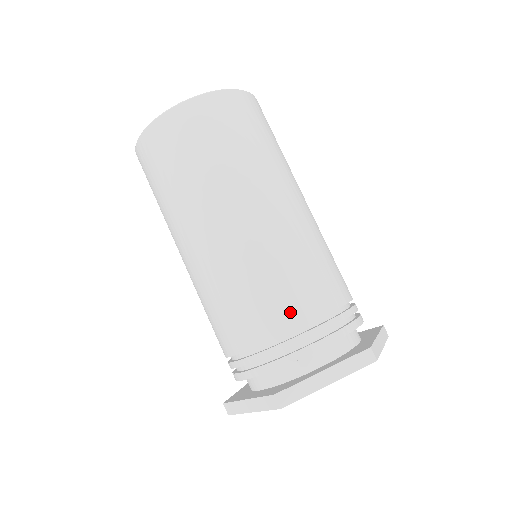
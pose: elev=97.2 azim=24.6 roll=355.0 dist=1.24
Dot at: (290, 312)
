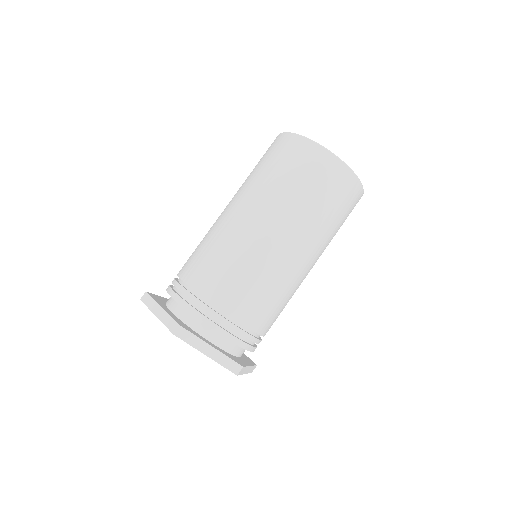
Dot at: (192, 272)
